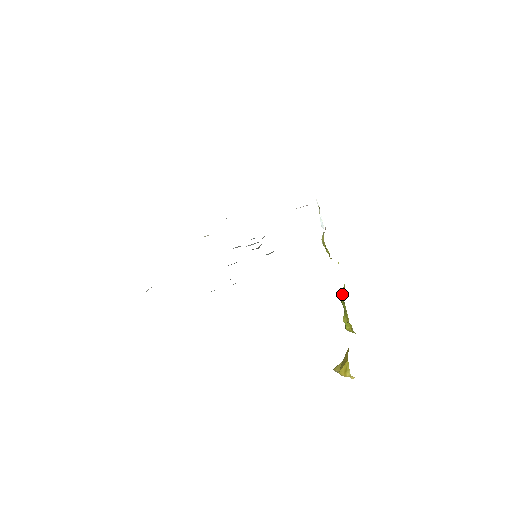
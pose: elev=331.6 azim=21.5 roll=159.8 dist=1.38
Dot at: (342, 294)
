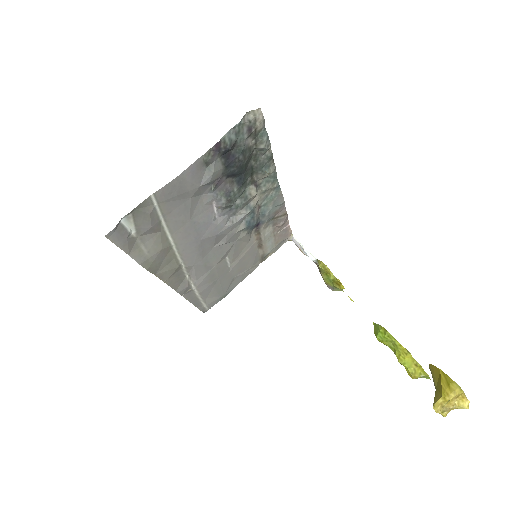
Dot at: (377, 329)
